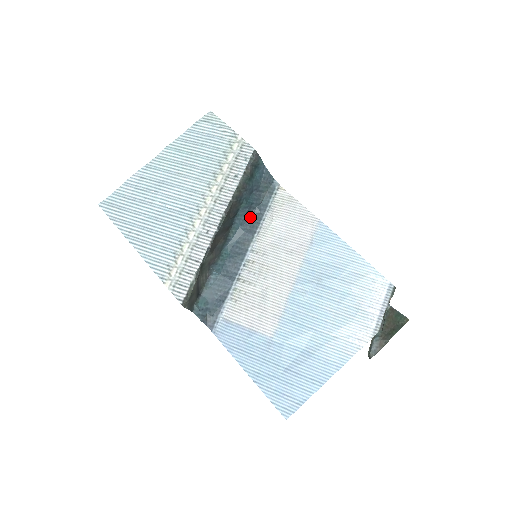
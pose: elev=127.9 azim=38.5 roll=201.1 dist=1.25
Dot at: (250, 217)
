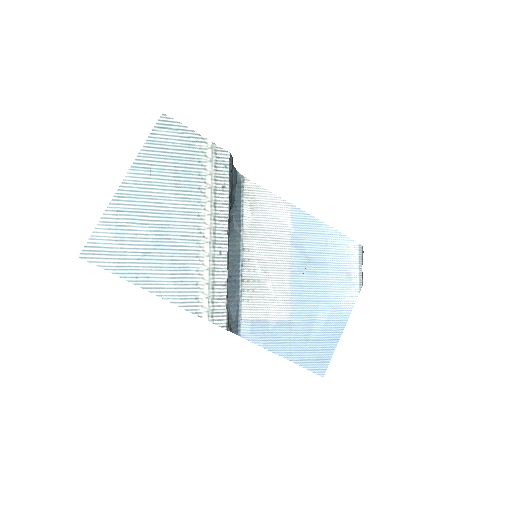
Dot at: (231, 217)
